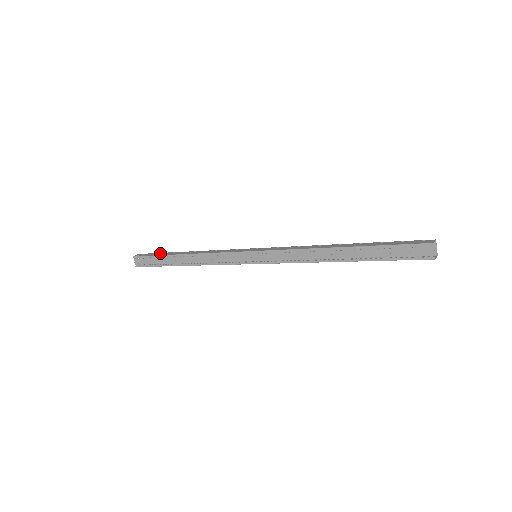
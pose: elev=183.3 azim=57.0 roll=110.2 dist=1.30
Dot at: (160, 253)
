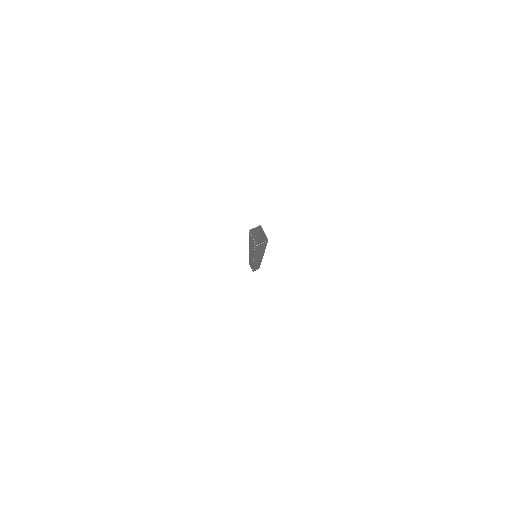
Dot at: occluded
